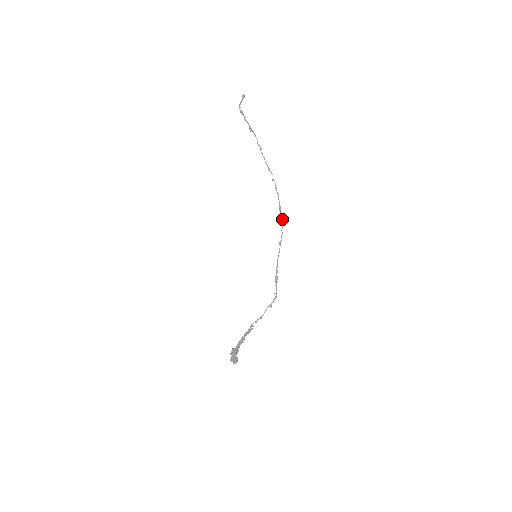
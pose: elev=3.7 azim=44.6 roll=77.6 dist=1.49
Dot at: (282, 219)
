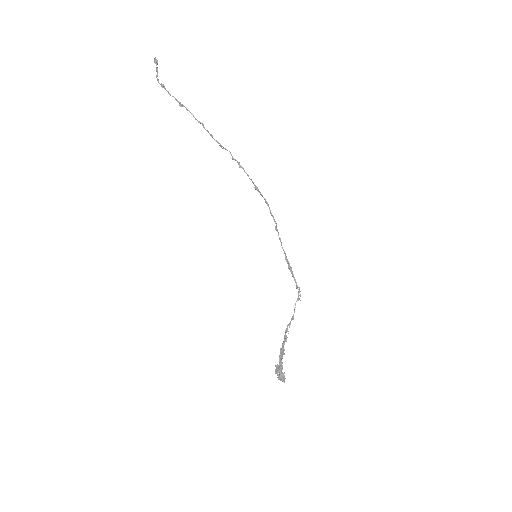
Dot at: (265, 201)
